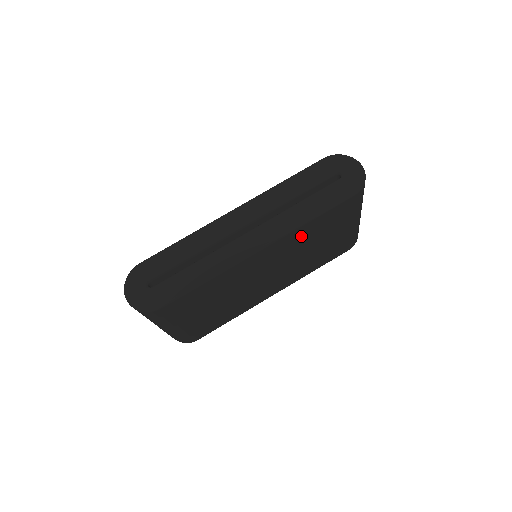
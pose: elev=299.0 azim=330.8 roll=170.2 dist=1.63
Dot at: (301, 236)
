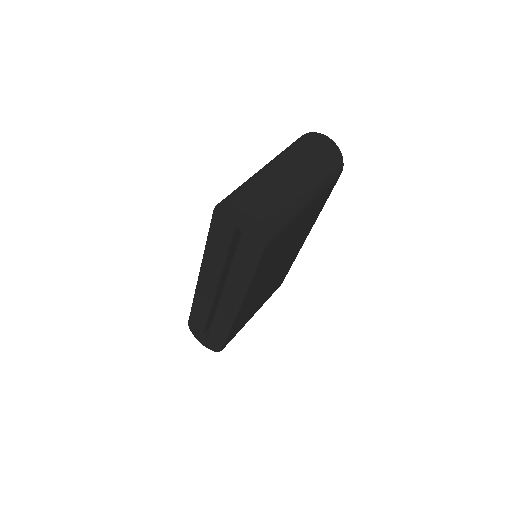
Dot at: (261, 274)
